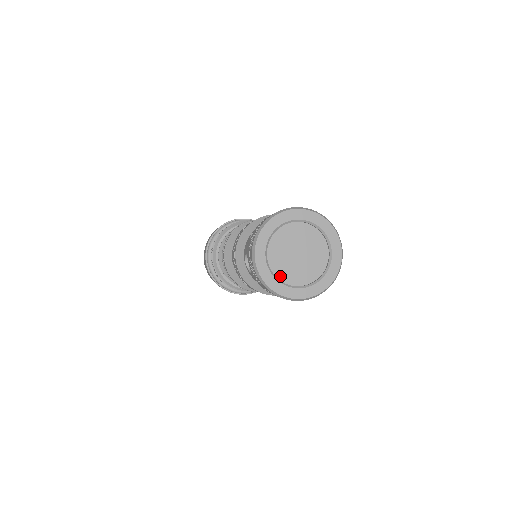
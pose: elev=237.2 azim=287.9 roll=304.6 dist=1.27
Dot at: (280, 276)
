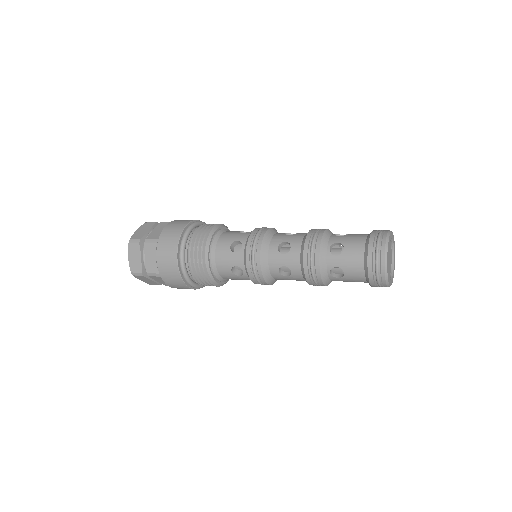
Dot at: occluded
